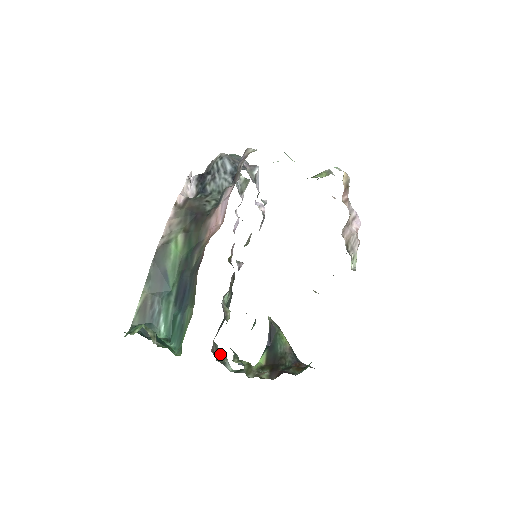
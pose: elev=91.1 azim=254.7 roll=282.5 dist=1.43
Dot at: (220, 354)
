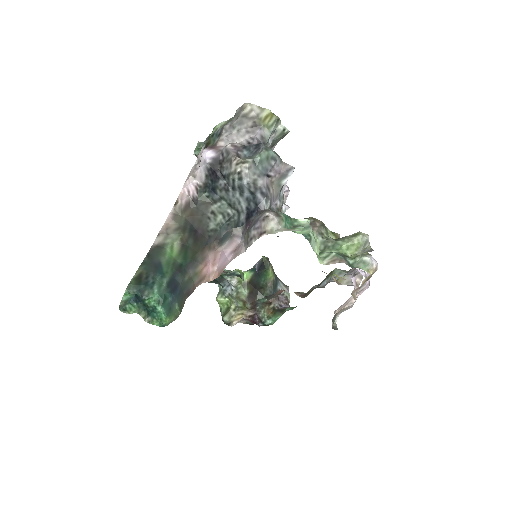
Dot at: occluded
